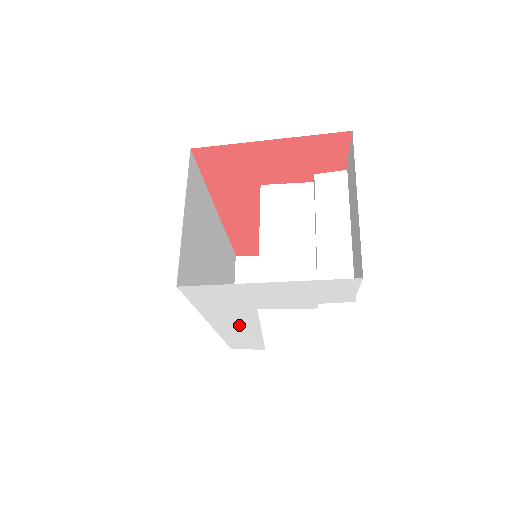
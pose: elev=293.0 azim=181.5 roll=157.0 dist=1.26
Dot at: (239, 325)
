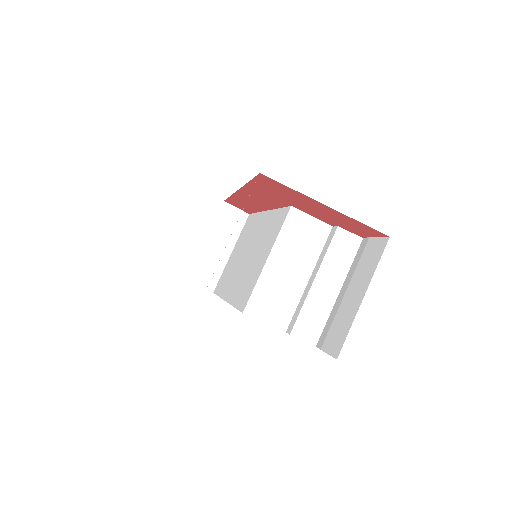
Dot at: occluded
